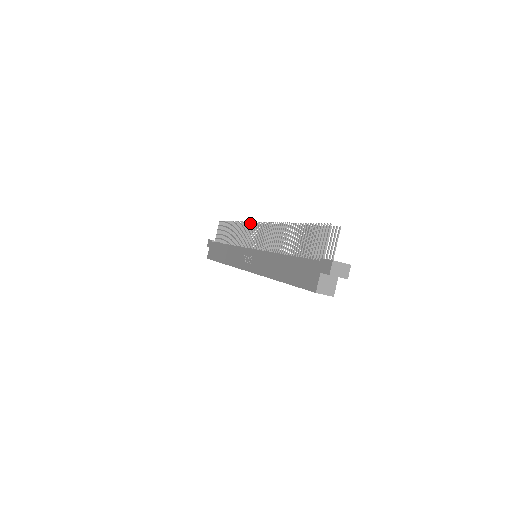
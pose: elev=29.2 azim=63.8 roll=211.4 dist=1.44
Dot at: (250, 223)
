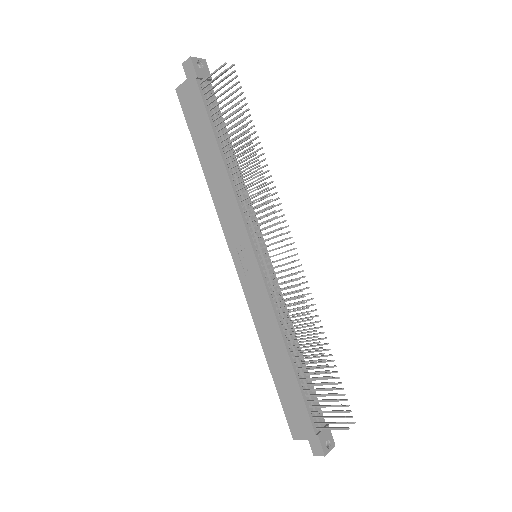
Dot at: occluded
